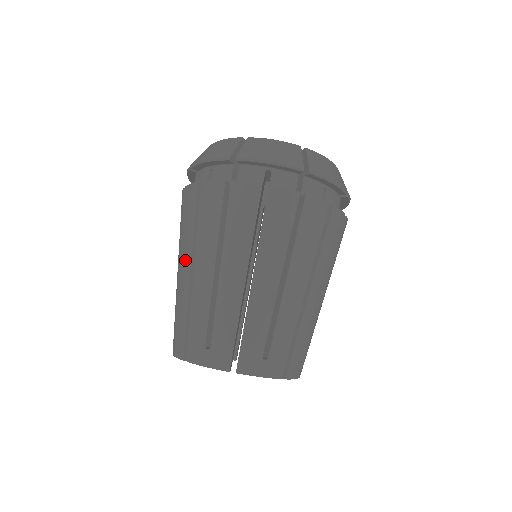
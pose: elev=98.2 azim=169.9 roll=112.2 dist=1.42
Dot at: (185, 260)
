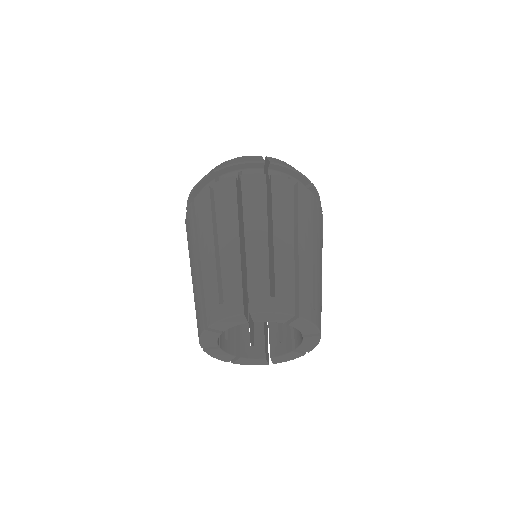
Dot at: occluded
